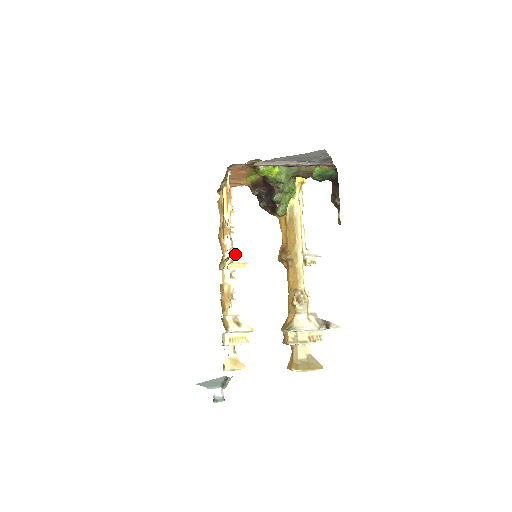
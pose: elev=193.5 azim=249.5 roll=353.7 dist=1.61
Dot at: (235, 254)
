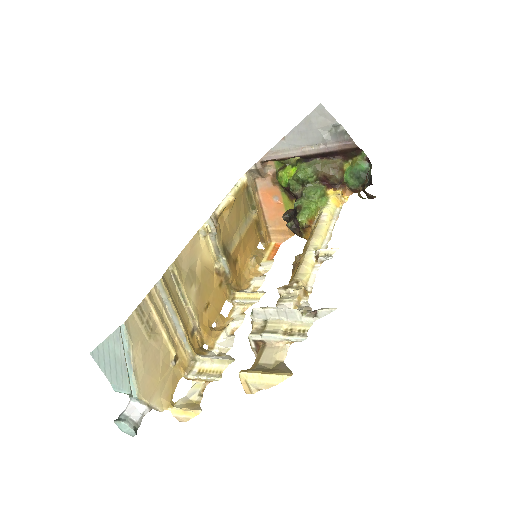
Dot at: (212, 223)
